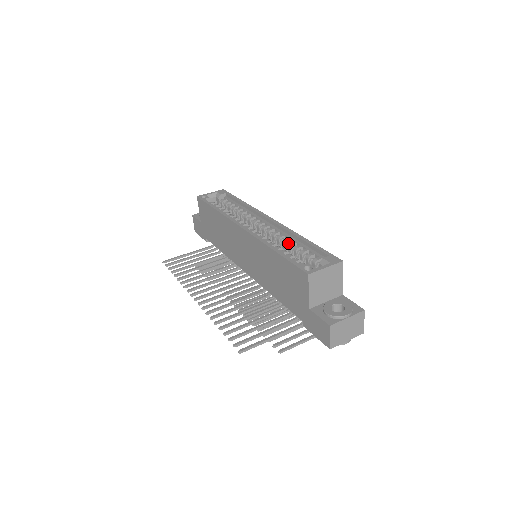
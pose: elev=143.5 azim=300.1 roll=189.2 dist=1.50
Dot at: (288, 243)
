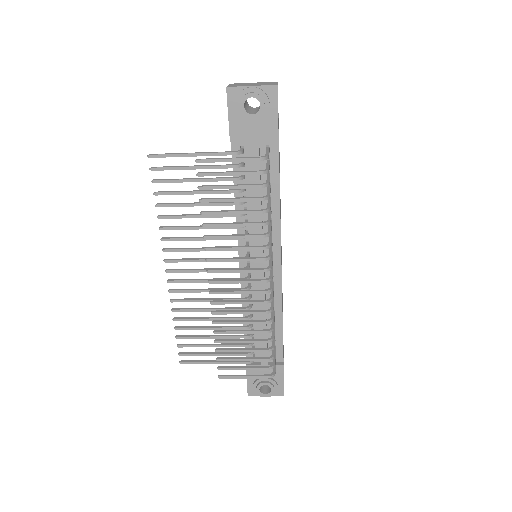
Dot at: occluded
